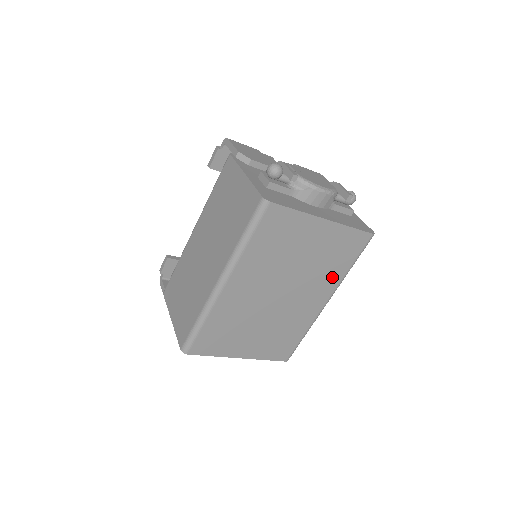
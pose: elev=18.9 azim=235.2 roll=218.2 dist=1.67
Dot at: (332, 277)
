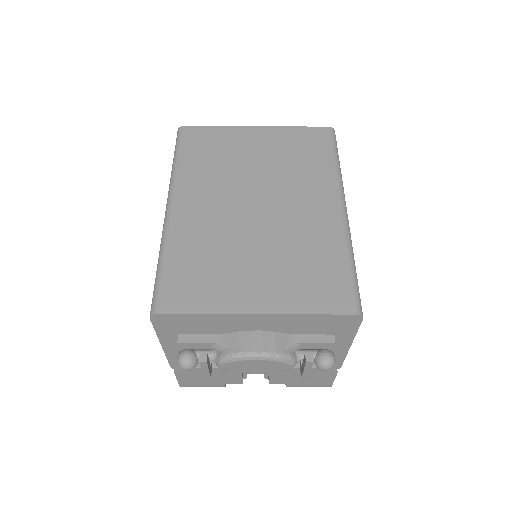
Dot at: (318, 175)
